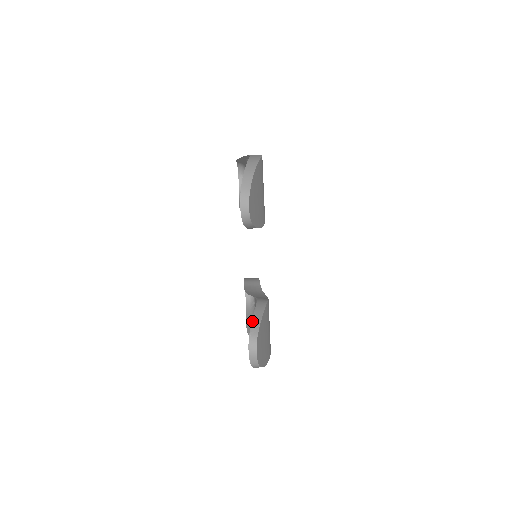
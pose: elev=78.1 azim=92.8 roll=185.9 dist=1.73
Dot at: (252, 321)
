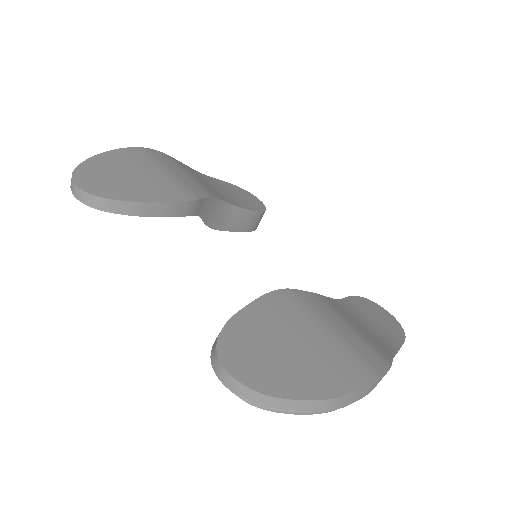
Dot at: occluded
